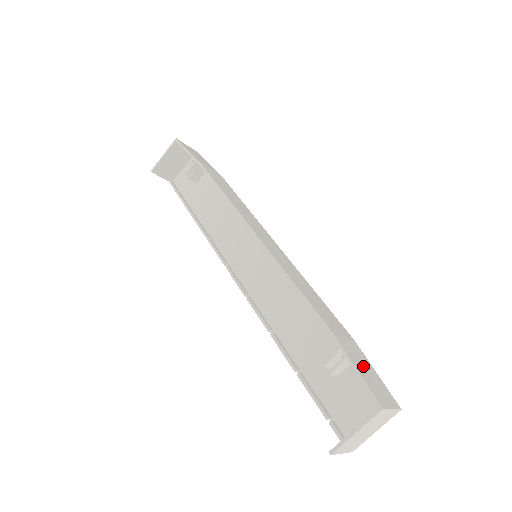
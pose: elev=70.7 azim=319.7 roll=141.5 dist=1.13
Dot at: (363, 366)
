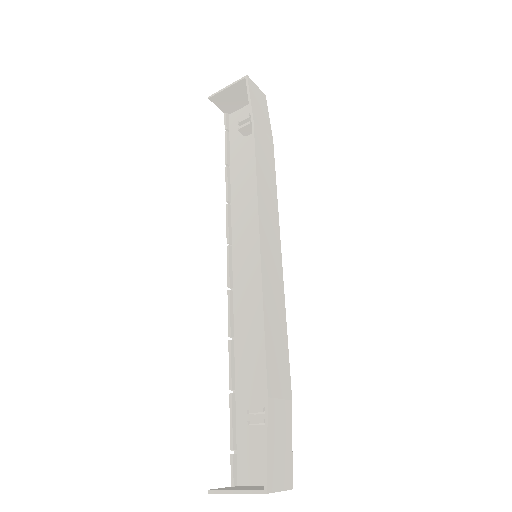
Dot at: (279, 437)
